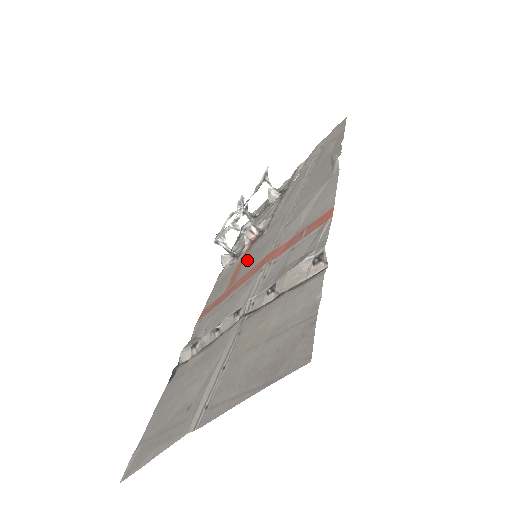
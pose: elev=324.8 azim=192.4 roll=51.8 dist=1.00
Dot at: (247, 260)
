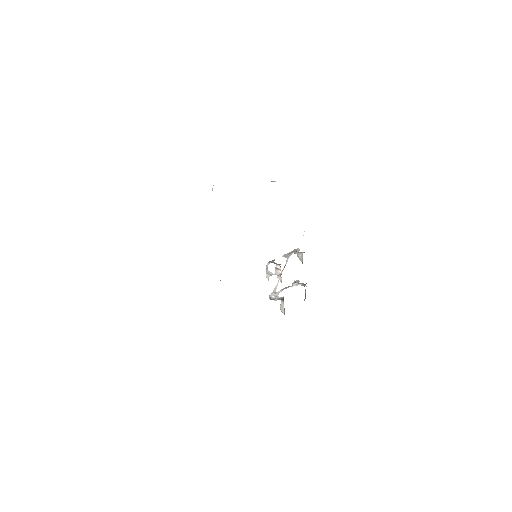
Dot at: occluded
